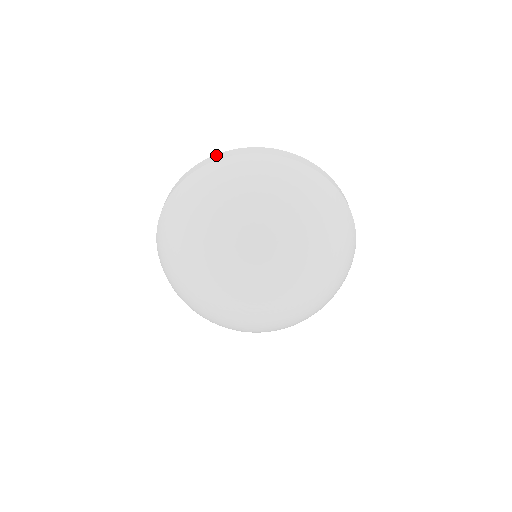
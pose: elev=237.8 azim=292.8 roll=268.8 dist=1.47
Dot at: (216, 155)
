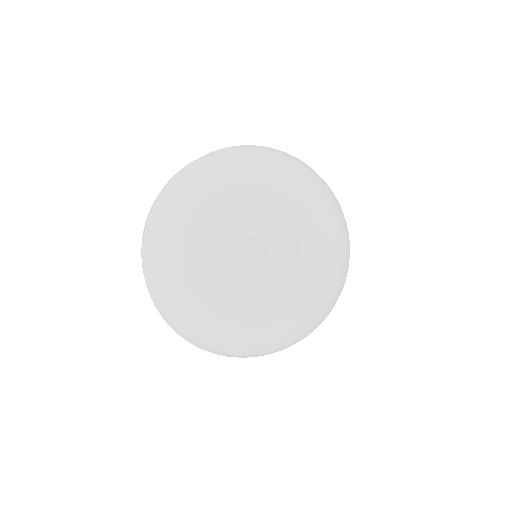
Dot at: (147, 217)
